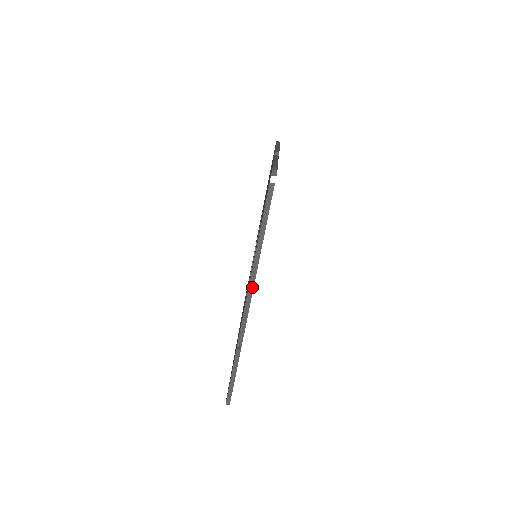
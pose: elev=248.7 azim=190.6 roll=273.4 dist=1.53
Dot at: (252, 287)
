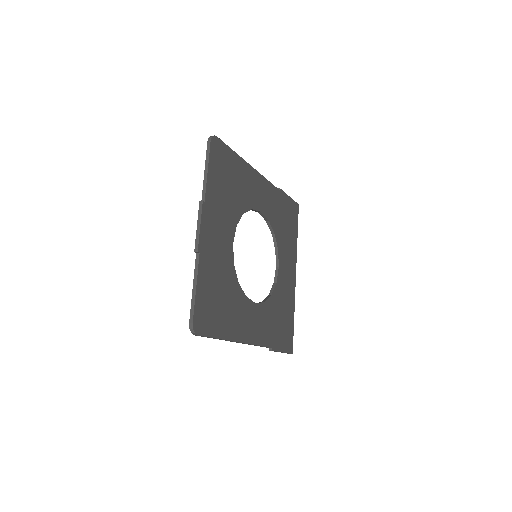
Dot at: occluded
